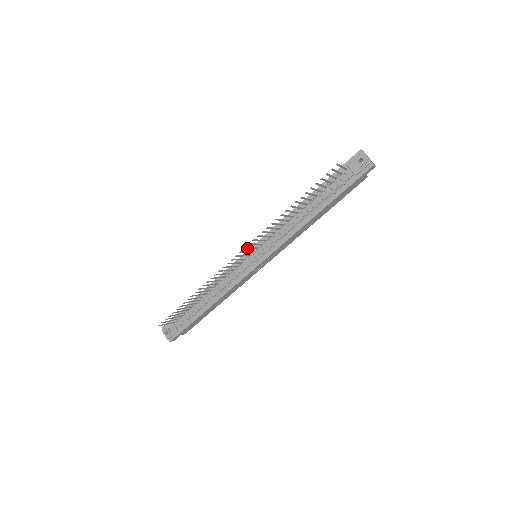
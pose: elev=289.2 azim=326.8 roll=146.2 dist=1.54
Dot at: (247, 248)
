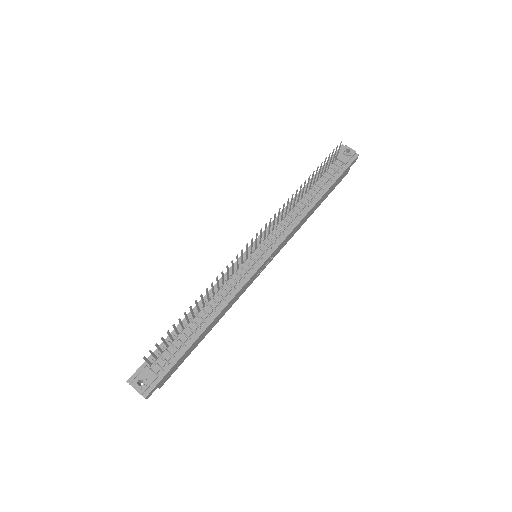
Dot at: (261, 232)
